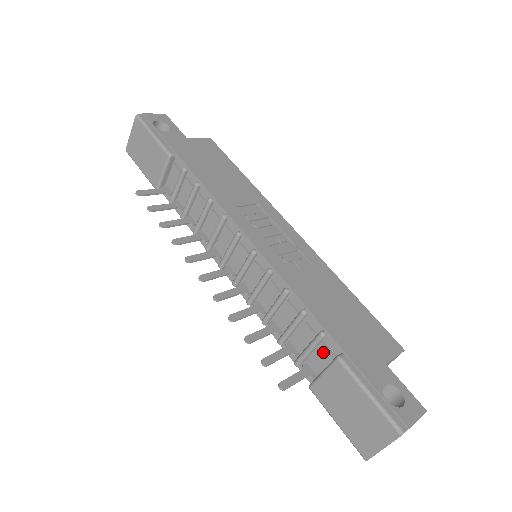
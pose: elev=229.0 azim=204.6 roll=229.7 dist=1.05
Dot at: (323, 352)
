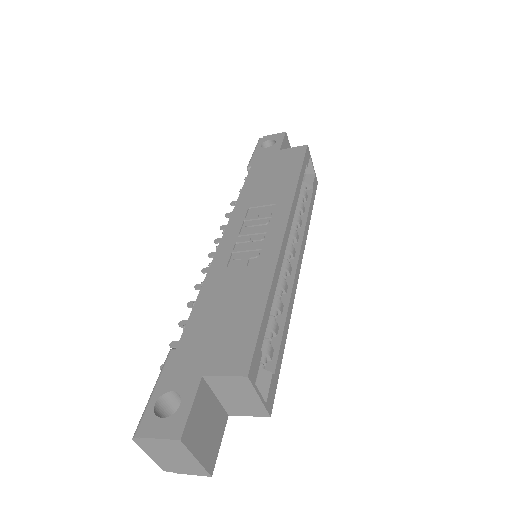
Dot at: occluded
